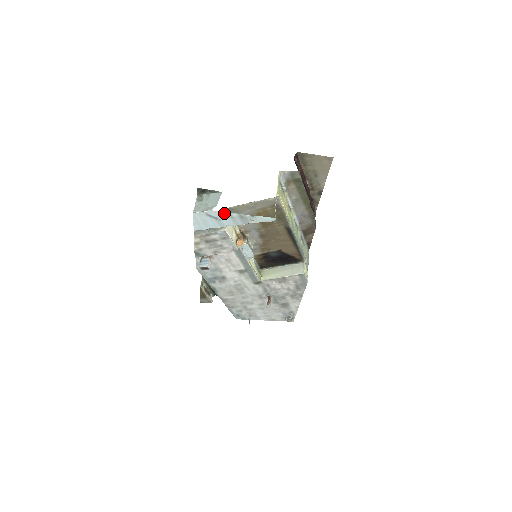
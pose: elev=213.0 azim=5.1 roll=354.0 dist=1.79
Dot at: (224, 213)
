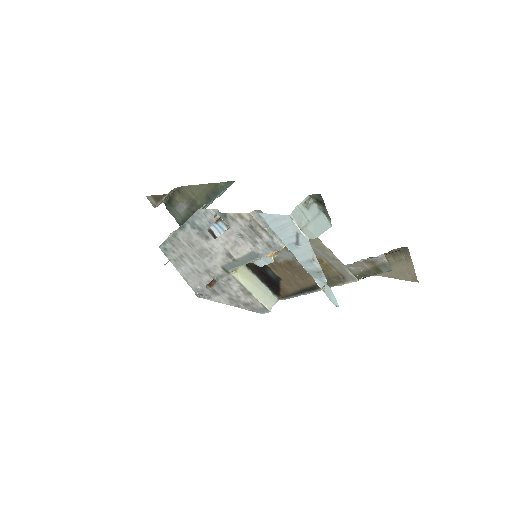
Dot at: (313, 253)
